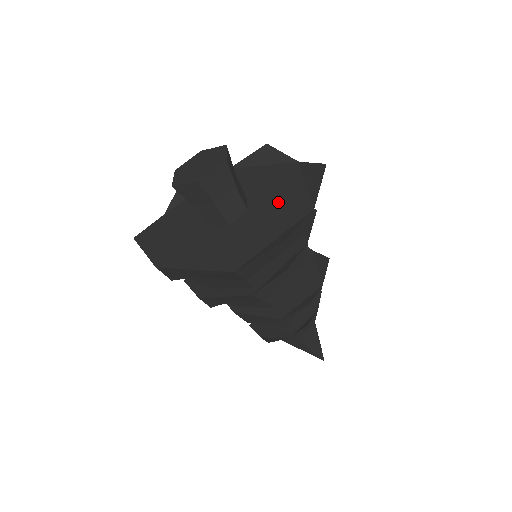
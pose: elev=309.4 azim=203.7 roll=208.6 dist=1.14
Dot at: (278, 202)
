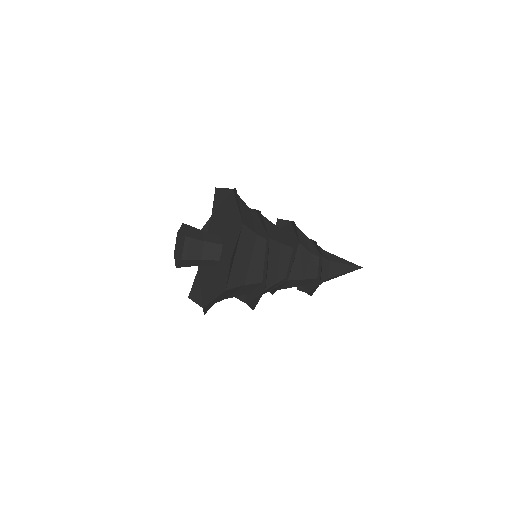
Dot at: (223, 216)
